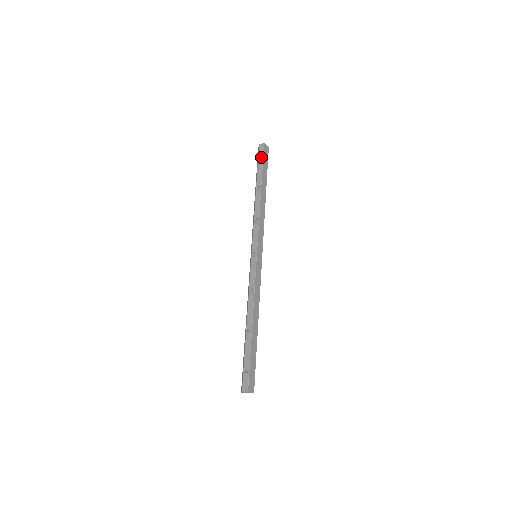
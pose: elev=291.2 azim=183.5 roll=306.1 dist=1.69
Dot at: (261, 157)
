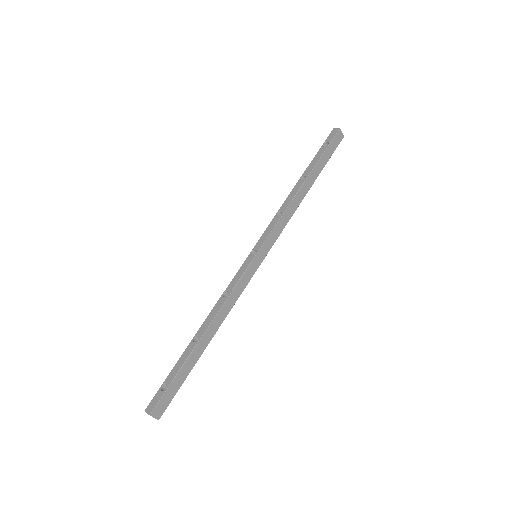
Dot at: (328, 144)
